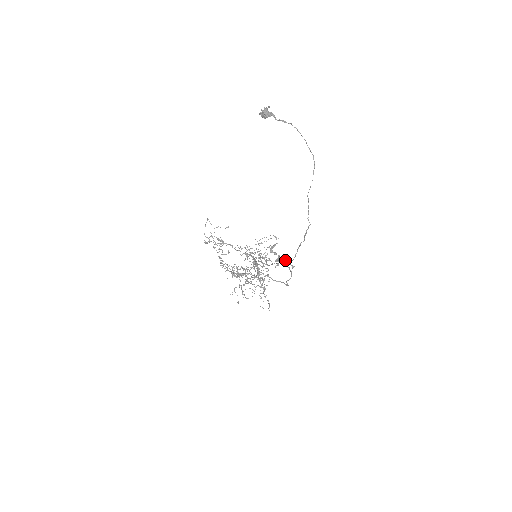
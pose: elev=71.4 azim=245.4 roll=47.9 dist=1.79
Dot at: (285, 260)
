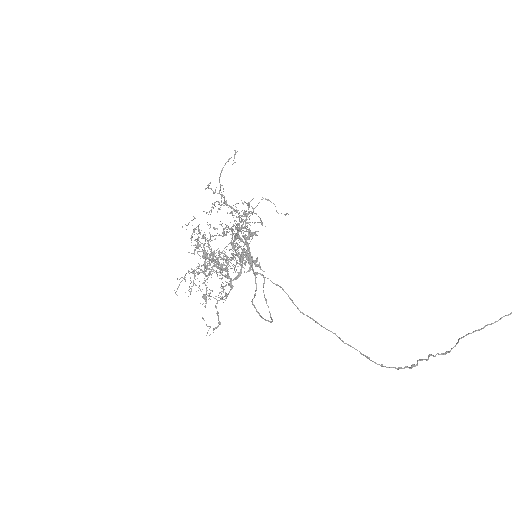
Dot at: (259, 265)
